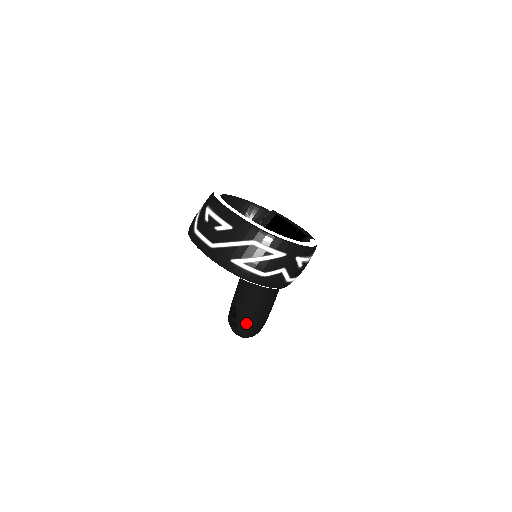
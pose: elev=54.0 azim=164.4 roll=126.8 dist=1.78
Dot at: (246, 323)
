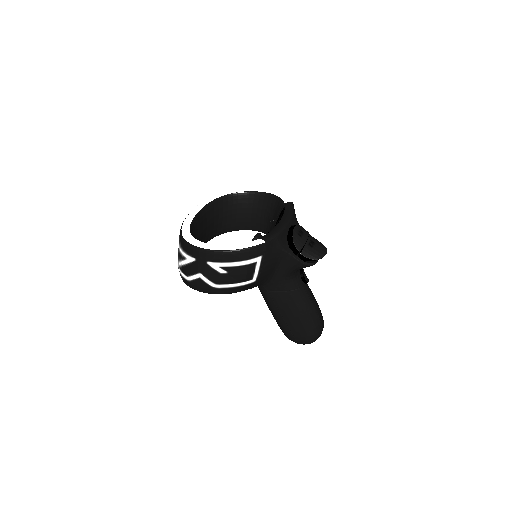
Dot at: (280, 327)
